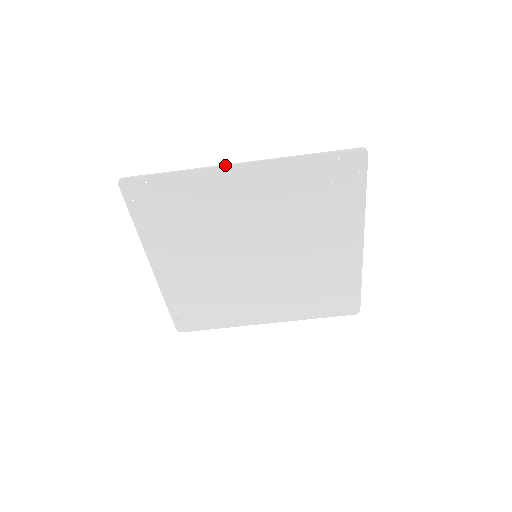
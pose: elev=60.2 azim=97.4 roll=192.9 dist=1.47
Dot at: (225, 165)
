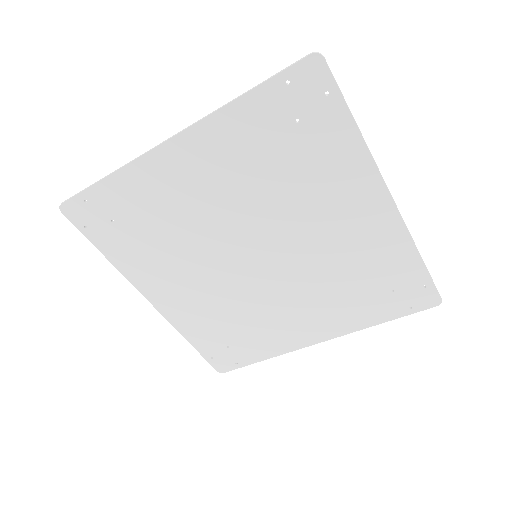
Dot at: occluded
